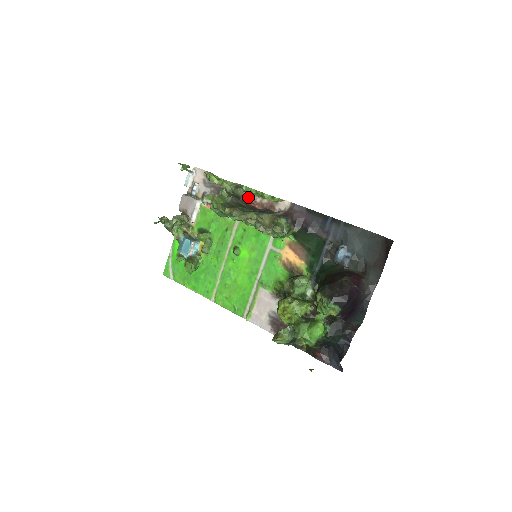
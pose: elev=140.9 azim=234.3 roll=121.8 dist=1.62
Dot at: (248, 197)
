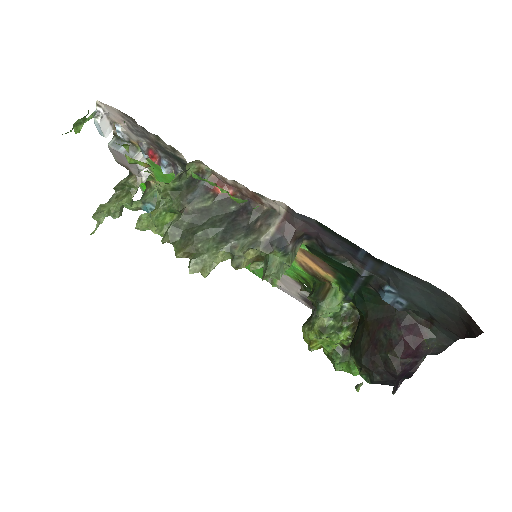
Dot at: (211, 171)
